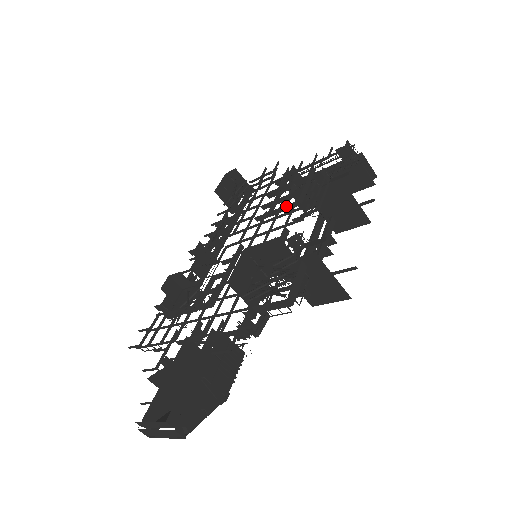
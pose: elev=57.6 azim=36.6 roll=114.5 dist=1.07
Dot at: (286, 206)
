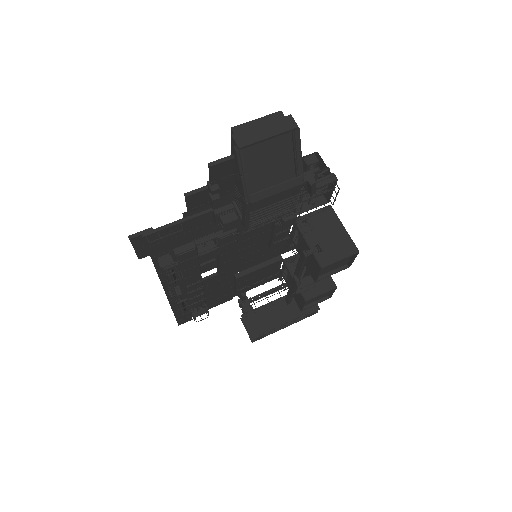
Dot at: (269, 261)
